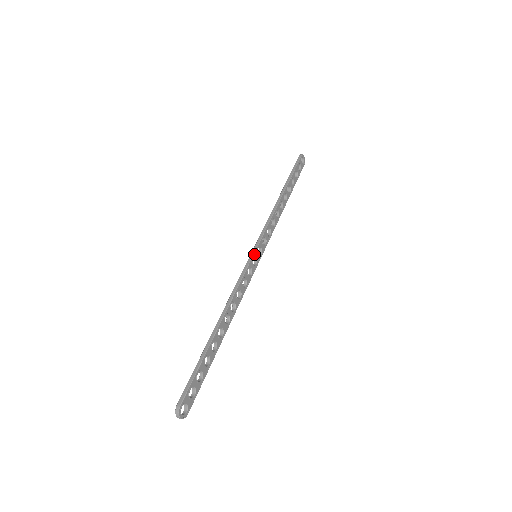
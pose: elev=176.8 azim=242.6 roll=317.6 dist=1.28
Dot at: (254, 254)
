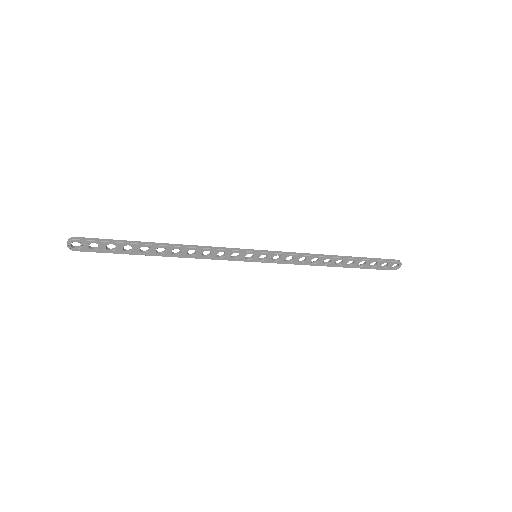
Dot at: (255, 252)
